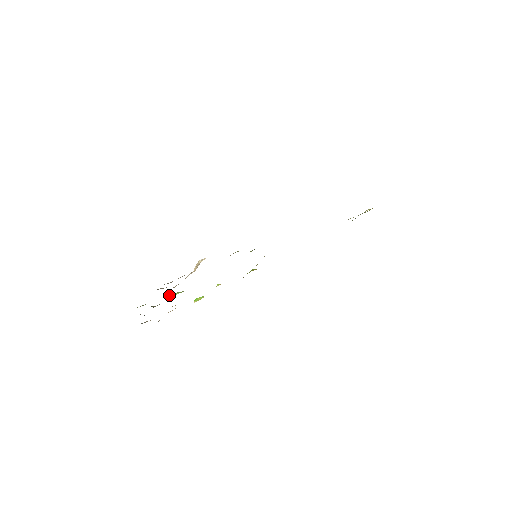
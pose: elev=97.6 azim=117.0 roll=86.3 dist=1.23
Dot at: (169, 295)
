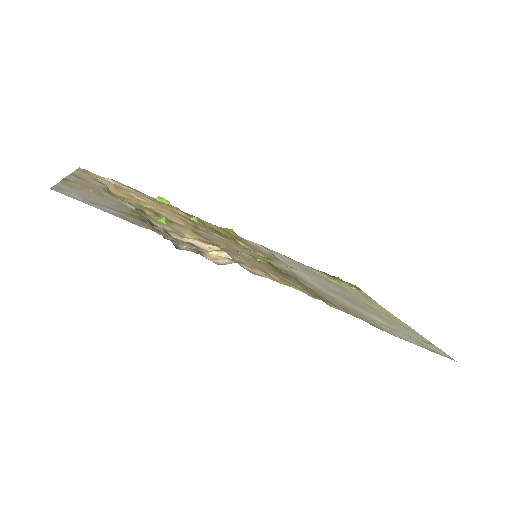
Dot at: (158, 224)
